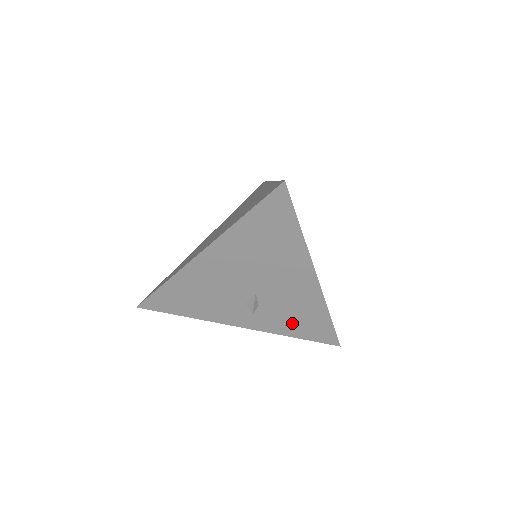
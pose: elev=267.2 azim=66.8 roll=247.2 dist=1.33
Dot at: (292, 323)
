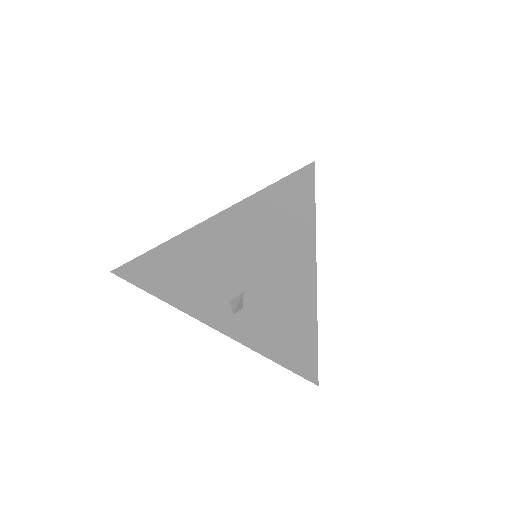
Dot at: (273, 341)
